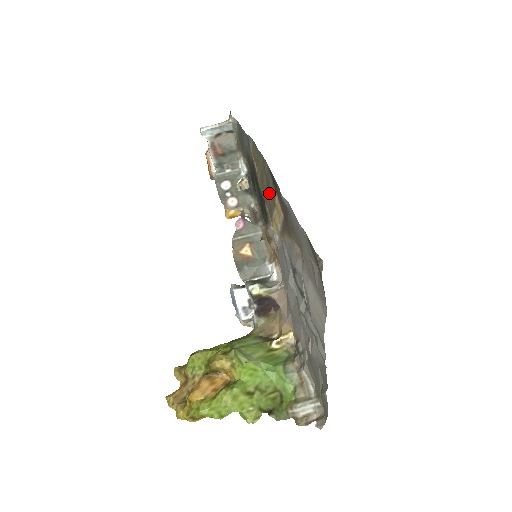
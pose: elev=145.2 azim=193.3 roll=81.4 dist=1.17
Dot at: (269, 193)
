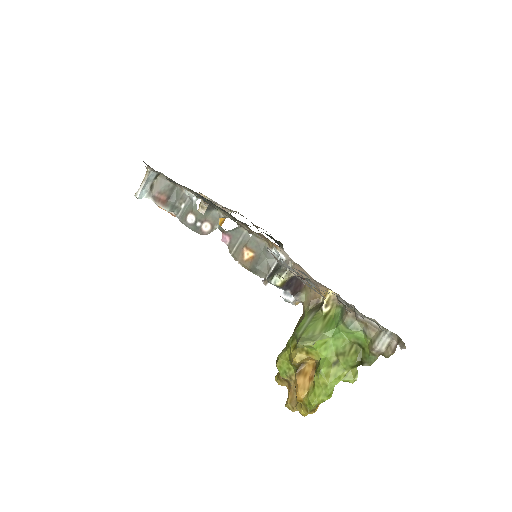
Dot at: occluded
